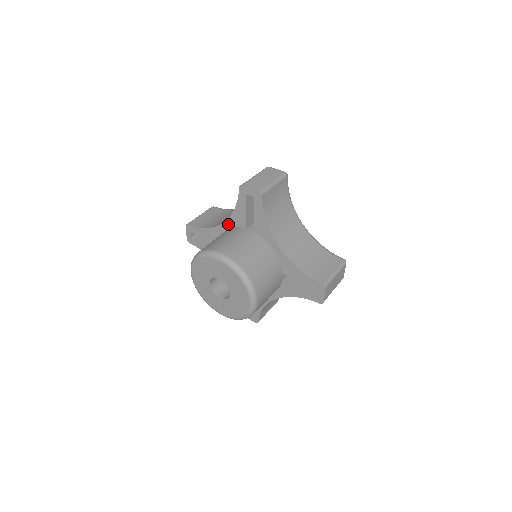
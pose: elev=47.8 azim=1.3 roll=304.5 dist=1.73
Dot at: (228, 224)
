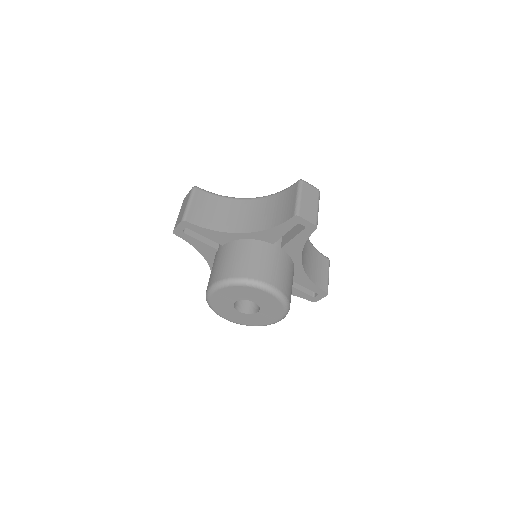
Dot at: (210, 262)
